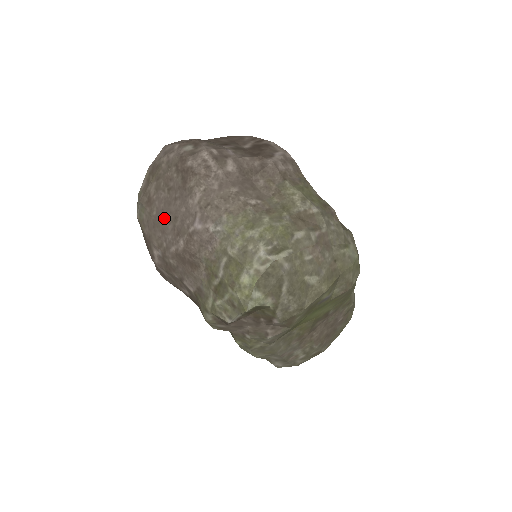
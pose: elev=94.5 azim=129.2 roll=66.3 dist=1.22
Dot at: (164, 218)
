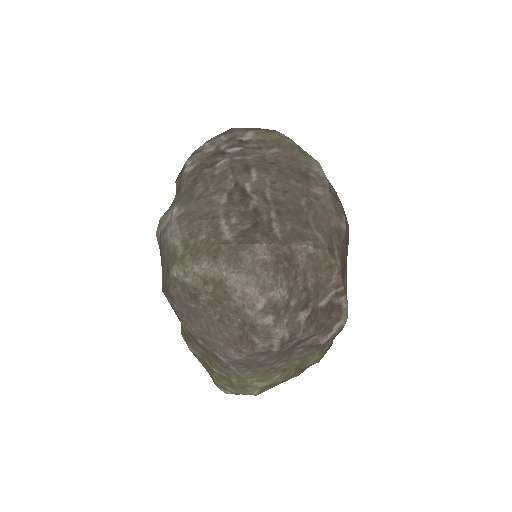
Dot at: (199, 319)
